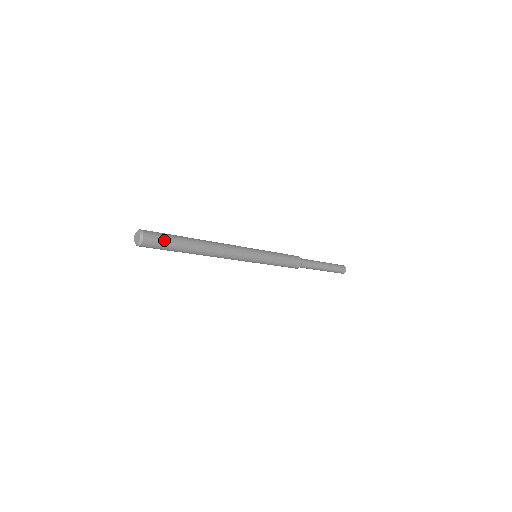
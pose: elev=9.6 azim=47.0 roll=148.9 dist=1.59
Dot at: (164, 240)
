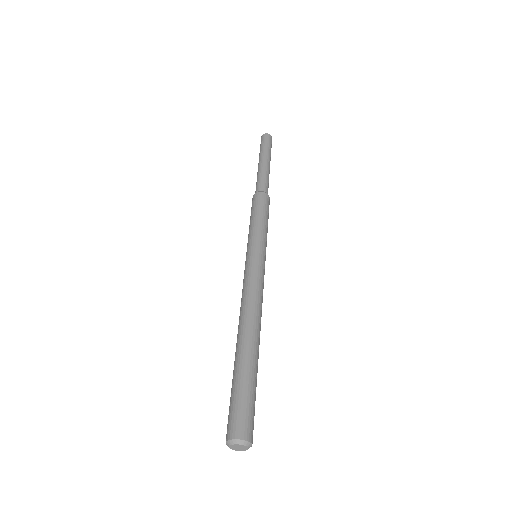
Dot at: (250, 405)
